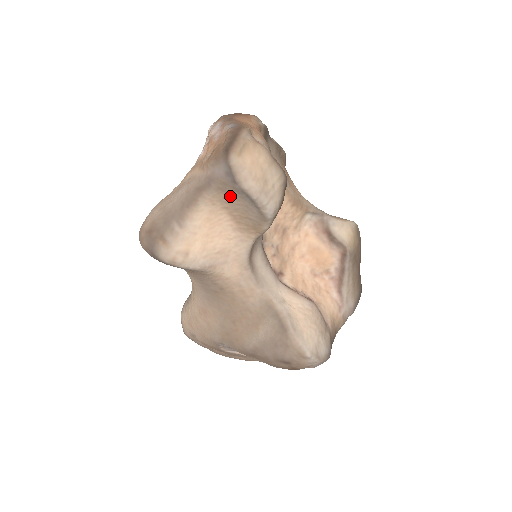
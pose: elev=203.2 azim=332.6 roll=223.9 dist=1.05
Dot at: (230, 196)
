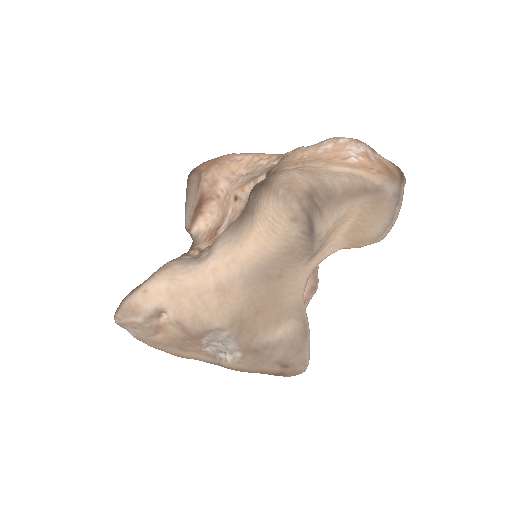
Dot at: (376, 210)
